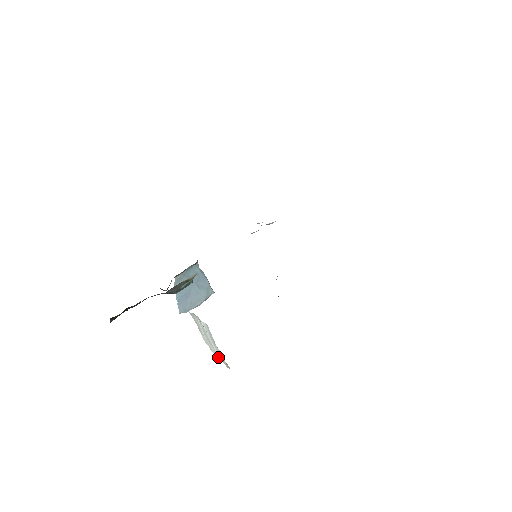
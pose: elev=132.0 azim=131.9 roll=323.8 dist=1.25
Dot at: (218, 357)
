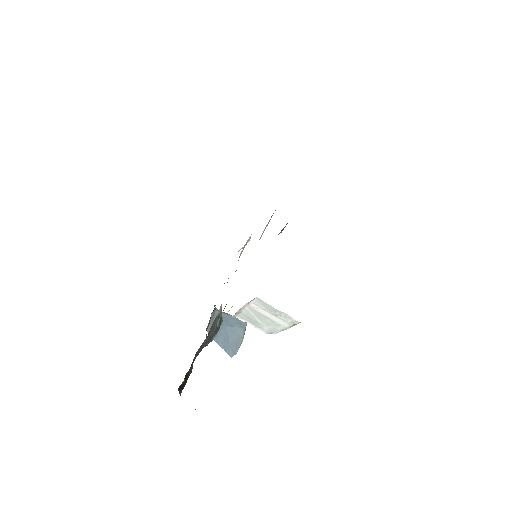
Dot at: (285, 327)
